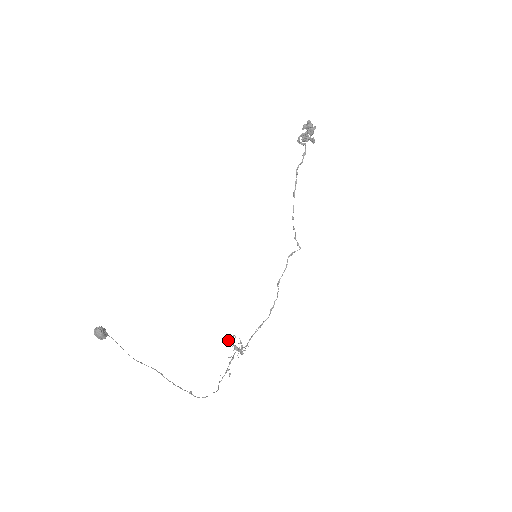
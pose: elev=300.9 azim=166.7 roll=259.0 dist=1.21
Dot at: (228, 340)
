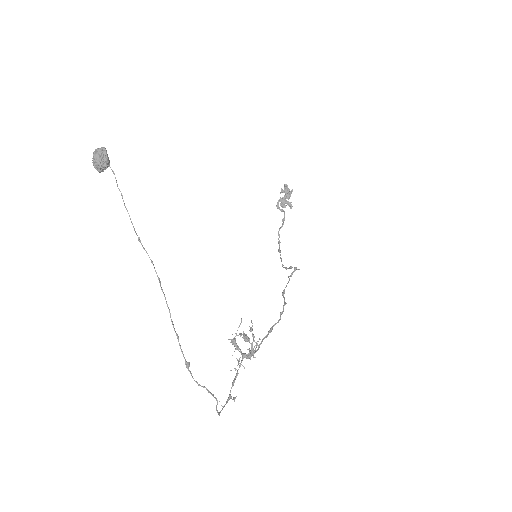
Dot at: occluded
